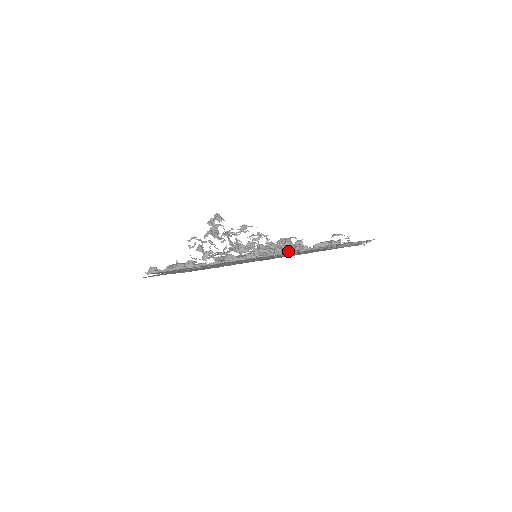
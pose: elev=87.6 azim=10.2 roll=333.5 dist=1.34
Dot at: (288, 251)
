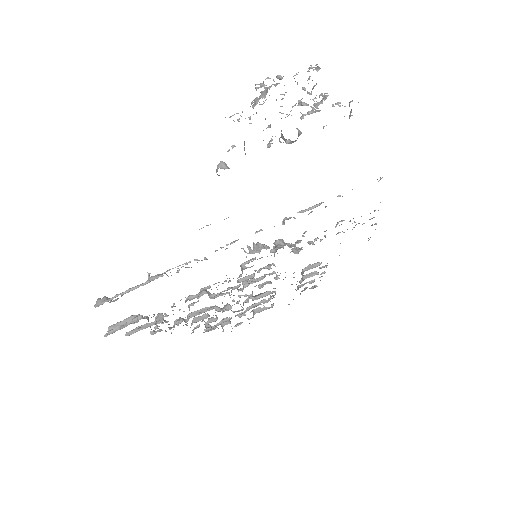
Dot at: (314, 205)
